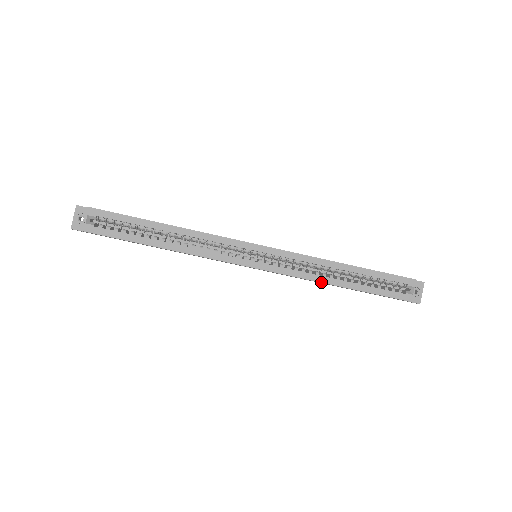
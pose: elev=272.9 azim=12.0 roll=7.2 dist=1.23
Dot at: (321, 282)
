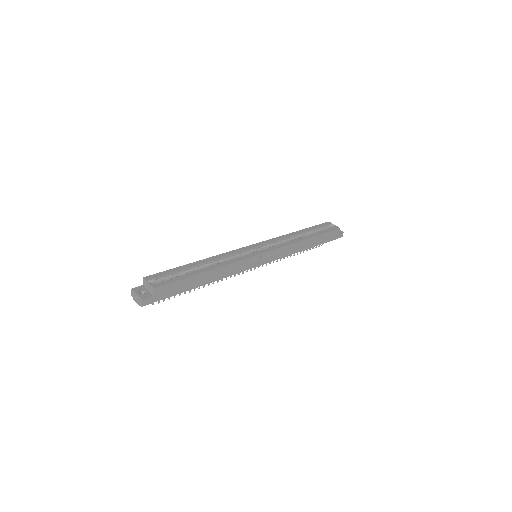
Dot at: (298, 242)
